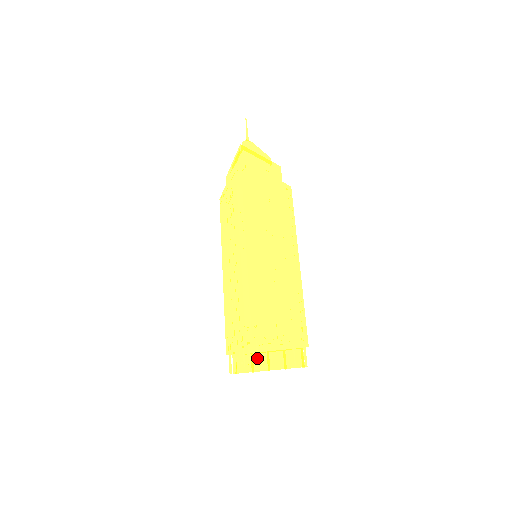
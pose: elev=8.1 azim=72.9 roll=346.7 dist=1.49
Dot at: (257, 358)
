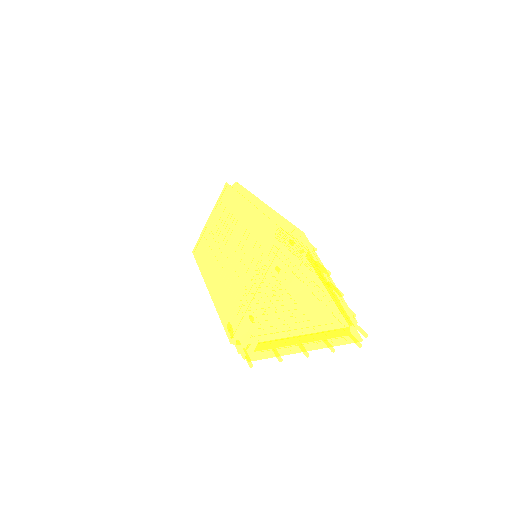
Dot at: (312, 245)
